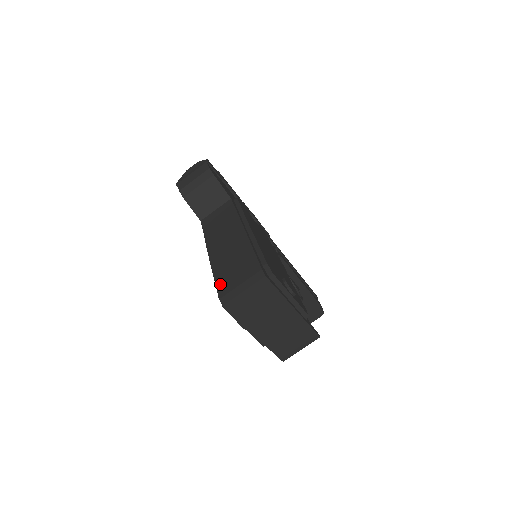
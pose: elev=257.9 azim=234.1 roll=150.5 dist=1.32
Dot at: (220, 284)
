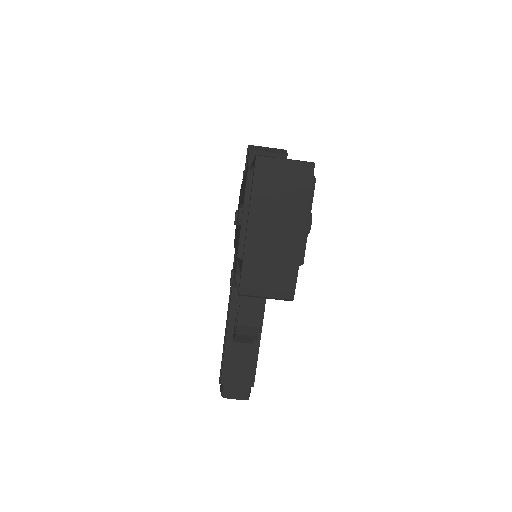
Dot at: occluded
